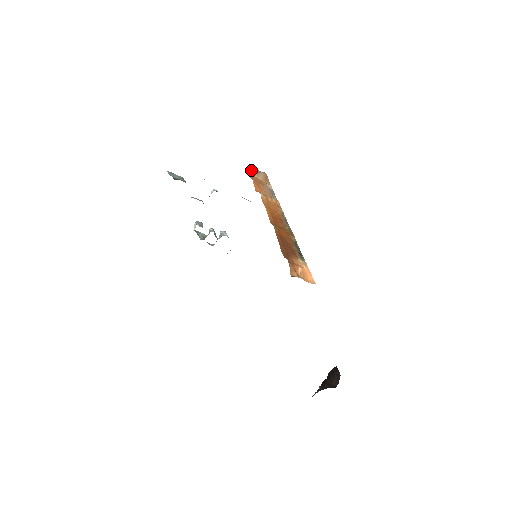
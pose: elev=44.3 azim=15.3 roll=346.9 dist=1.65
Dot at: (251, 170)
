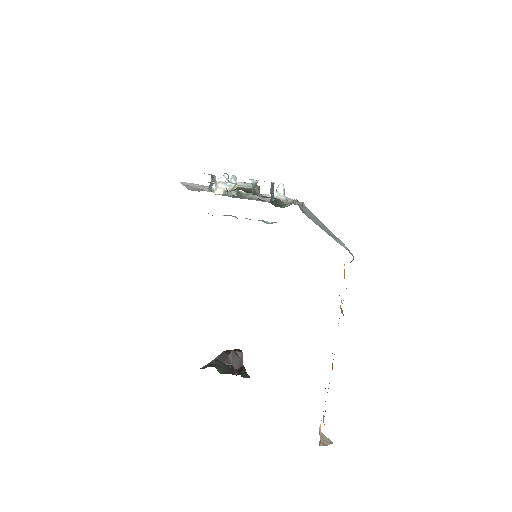
Dot at: occluded
